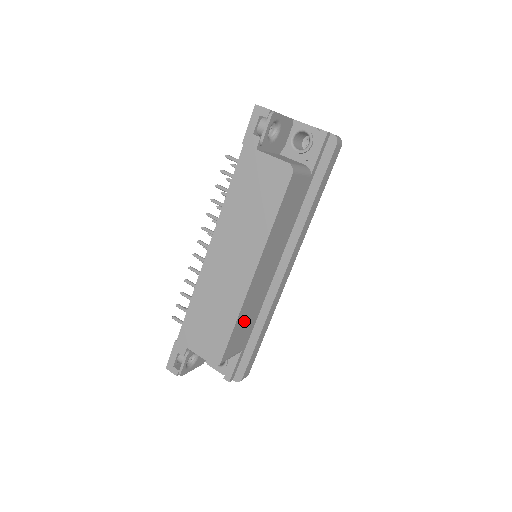
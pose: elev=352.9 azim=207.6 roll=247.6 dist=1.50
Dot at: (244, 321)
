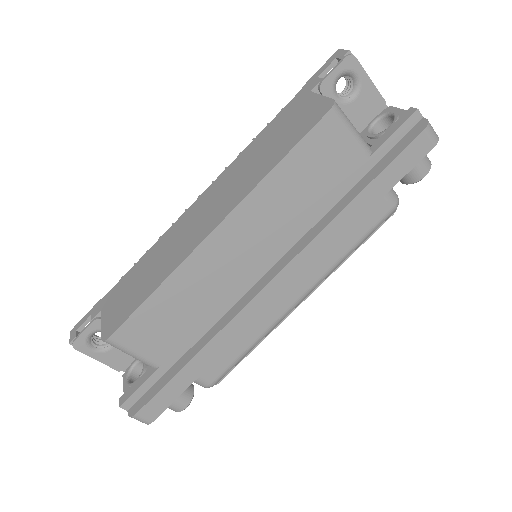
Dot at: (176, 306)
